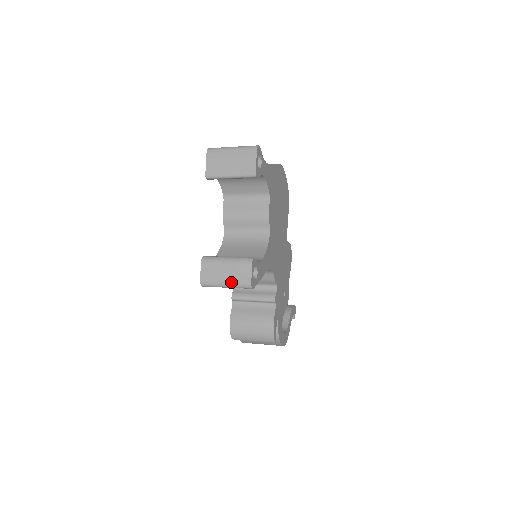
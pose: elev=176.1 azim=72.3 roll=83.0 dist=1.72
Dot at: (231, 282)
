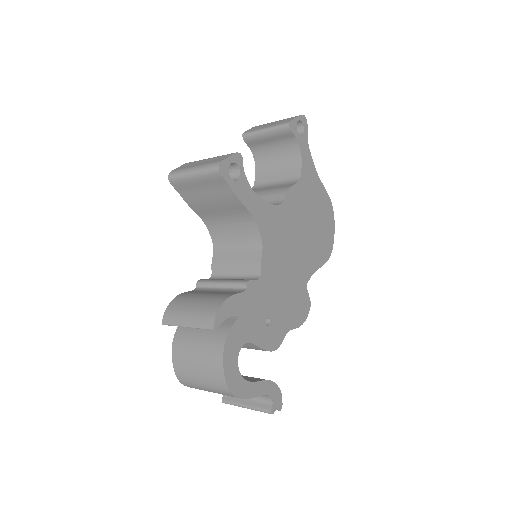
Dot at: (201, 165)
